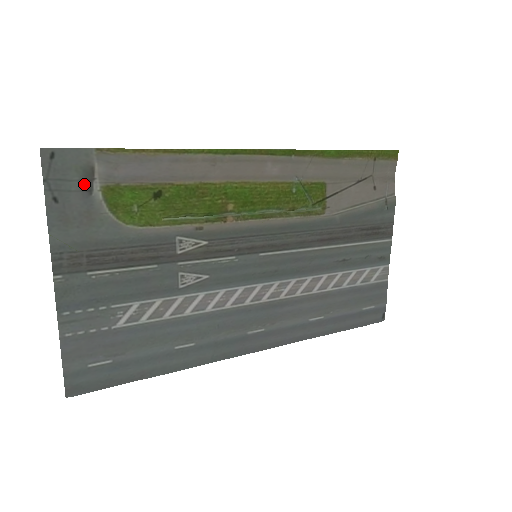
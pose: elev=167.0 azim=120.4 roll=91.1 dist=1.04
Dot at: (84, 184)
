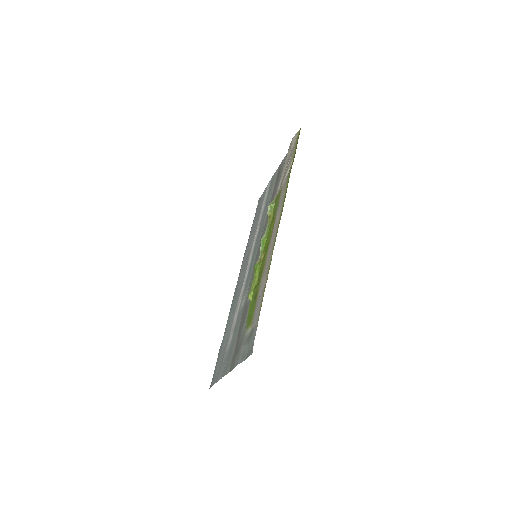
Dot at: (249, 337)
